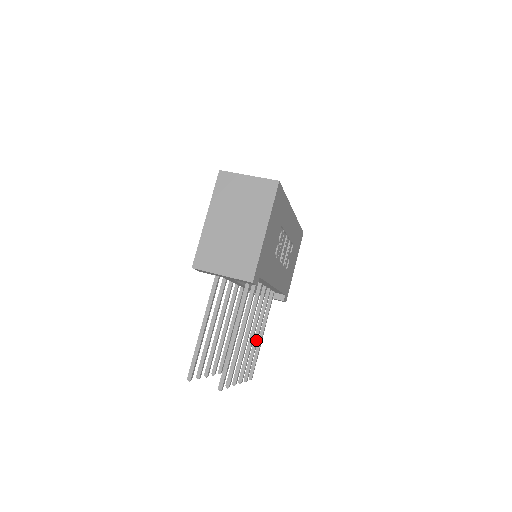
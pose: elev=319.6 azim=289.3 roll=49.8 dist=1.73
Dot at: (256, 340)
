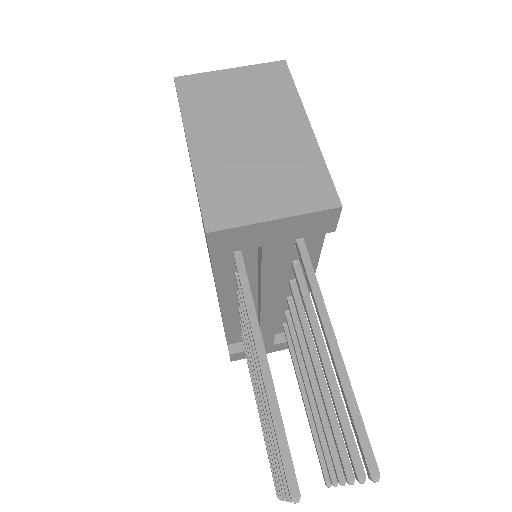
Dot at: (314, 401)
